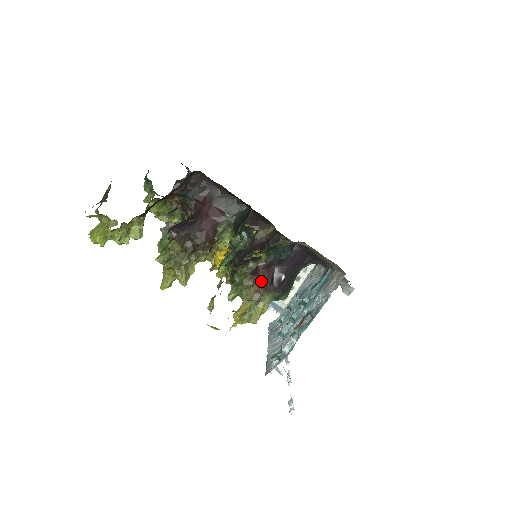
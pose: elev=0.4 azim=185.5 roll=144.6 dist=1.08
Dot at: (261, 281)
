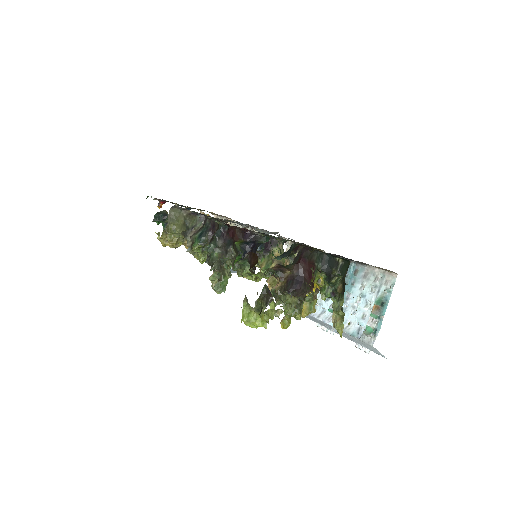
Dot at: occluded
